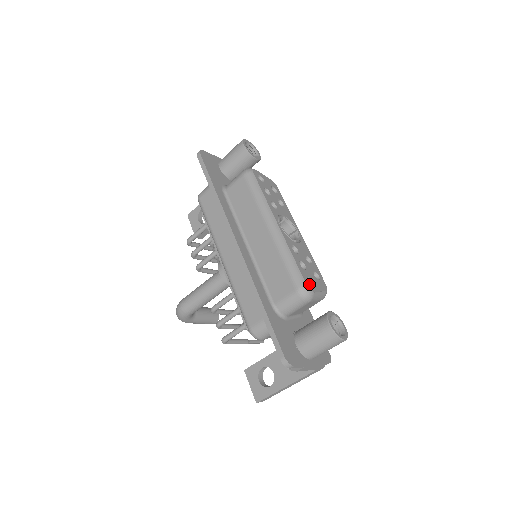
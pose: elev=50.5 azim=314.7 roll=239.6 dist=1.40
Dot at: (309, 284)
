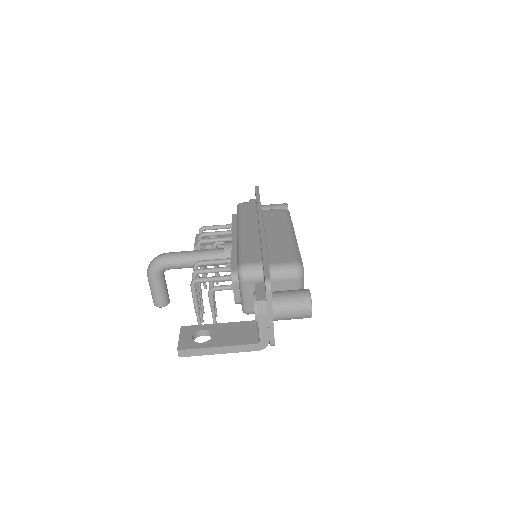
Dot at: occluded
